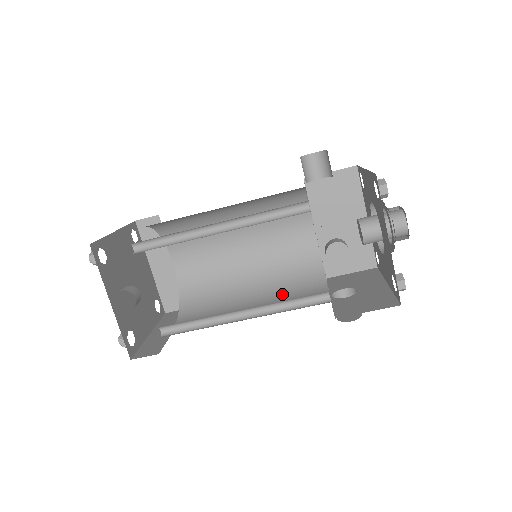
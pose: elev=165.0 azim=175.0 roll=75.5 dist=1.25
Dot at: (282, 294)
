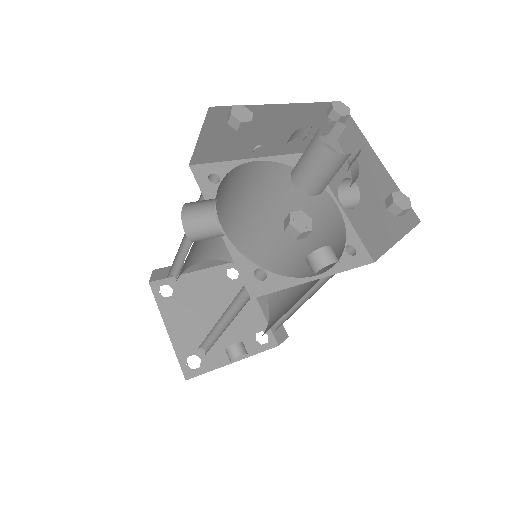
Dot at: occluded
